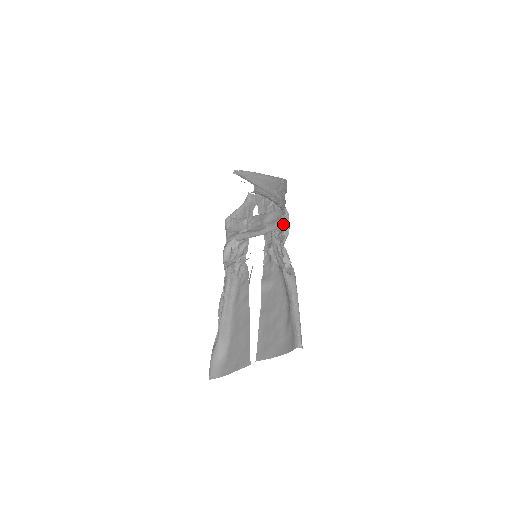
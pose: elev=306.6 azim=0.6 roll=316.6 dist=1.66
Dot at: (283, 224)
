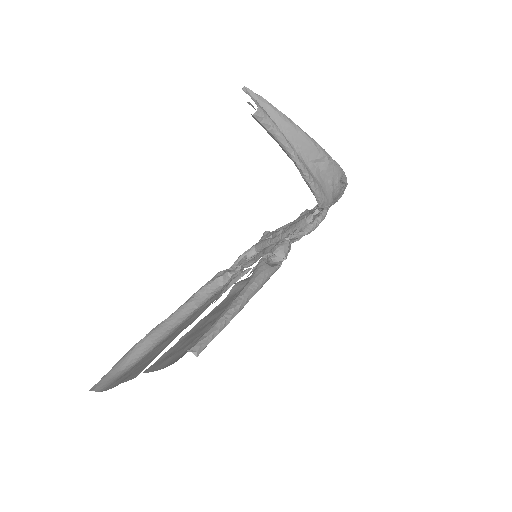
Dot at: occluded
